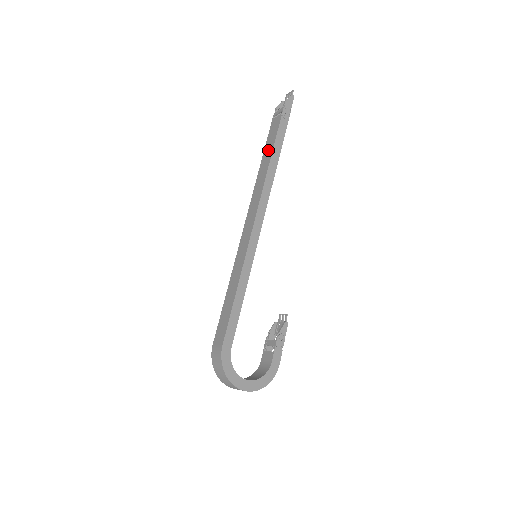
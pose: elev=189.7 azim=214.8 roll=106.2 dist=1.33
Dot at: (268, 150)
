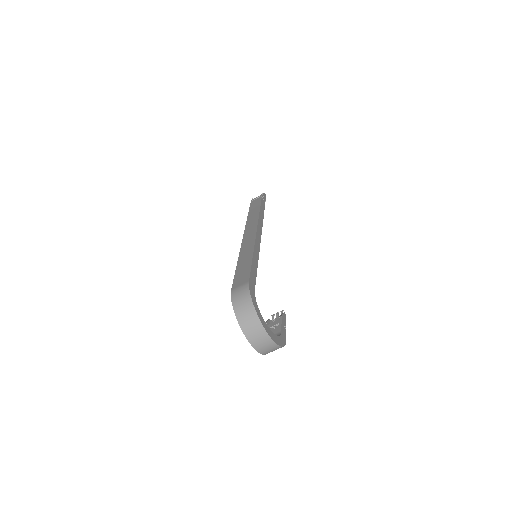
Dot at: (254, 208)
